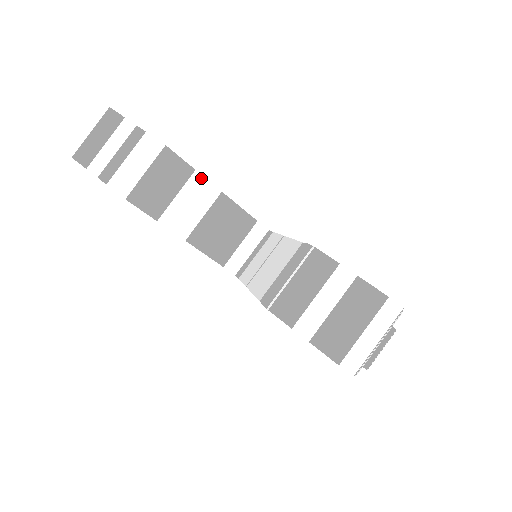
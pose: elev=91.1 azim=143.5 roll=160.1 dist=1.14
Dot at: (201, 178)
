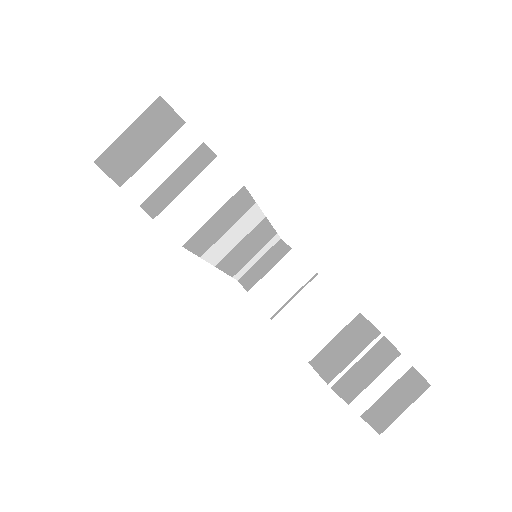
Dot at: (256, 209)
